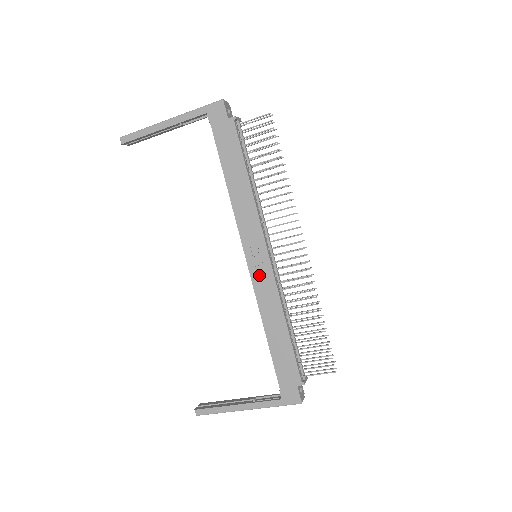
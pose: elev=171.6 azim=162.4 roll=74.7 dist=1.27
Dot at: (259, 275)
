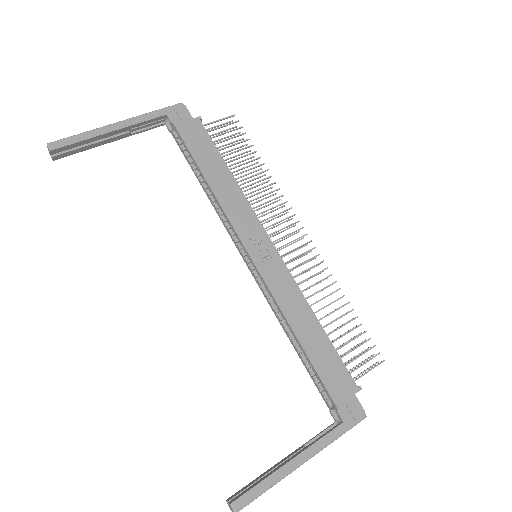
Dot at: (271, 271)
